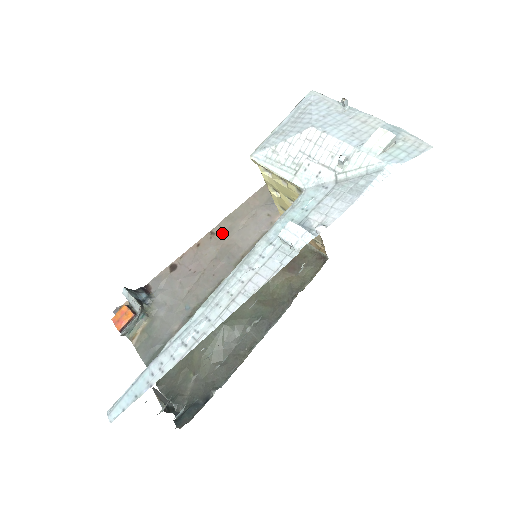
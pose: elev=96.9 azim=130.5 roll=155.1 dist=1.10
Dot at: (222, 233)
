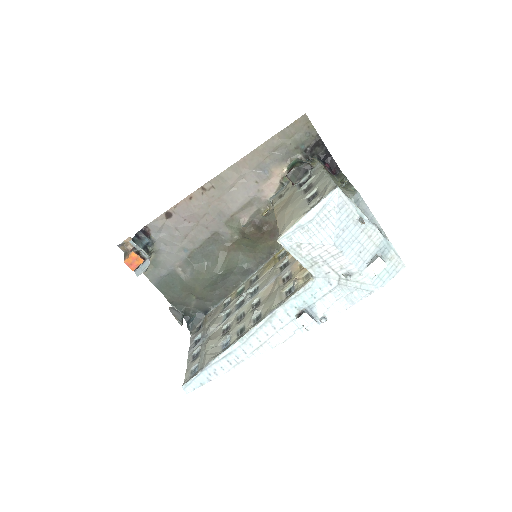
Dot at: (213, 191)
